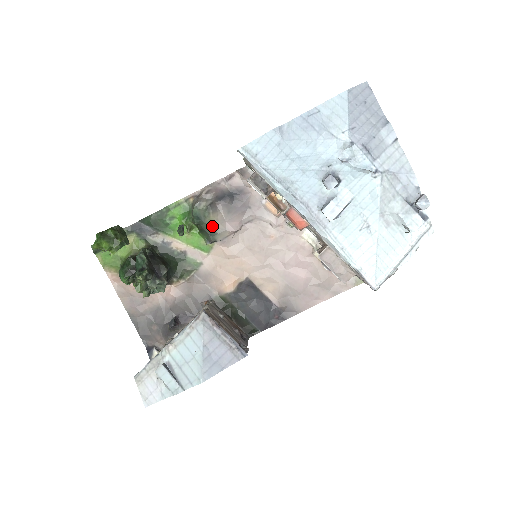
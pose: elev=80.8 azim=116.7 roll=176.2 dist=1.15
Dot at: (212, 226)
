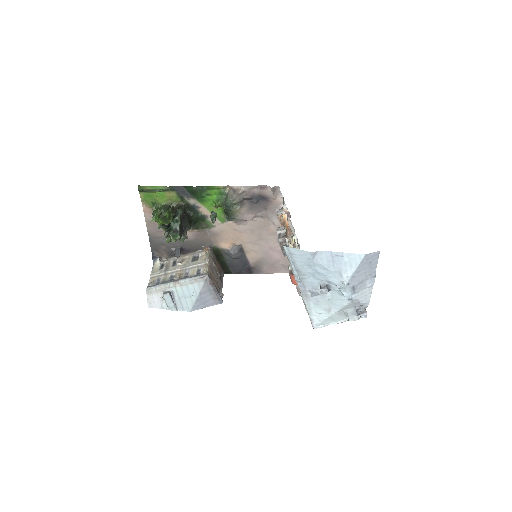
Dot at: (235, 214)
